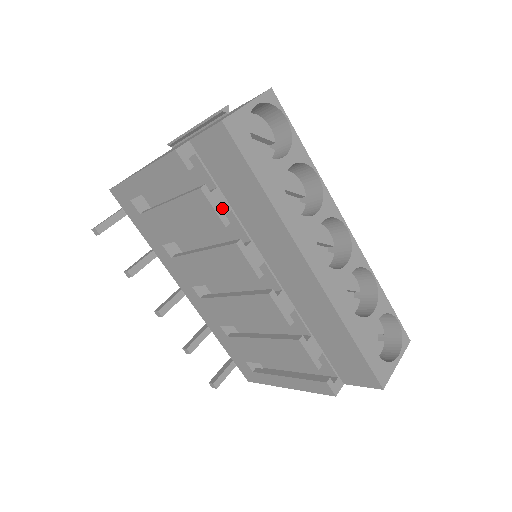
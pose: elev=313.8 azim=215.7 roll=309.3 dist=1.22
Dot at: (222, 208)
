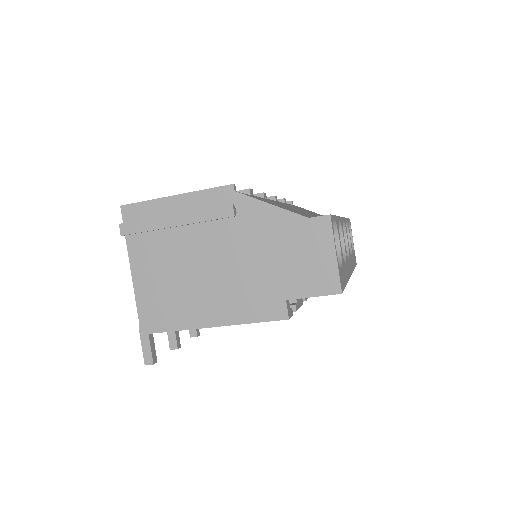
Dot at: (299, 299)
